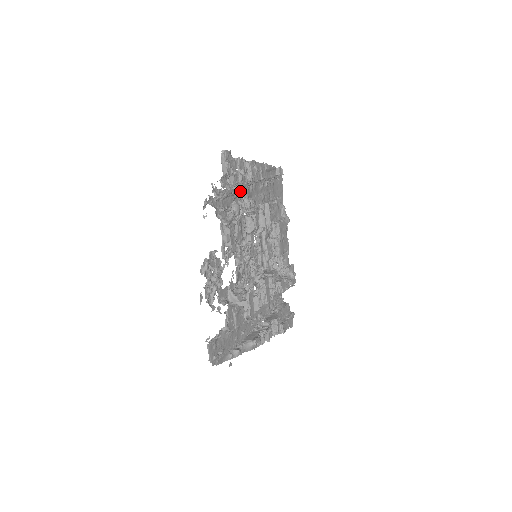
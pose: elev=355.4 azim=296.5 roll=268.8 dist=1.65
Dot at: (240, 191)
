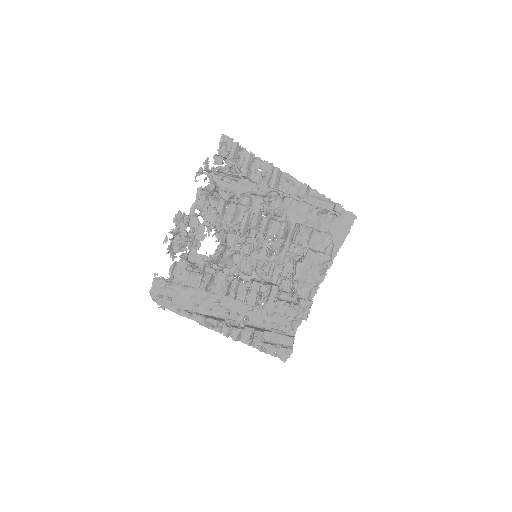
Dot at: (232, 175)
